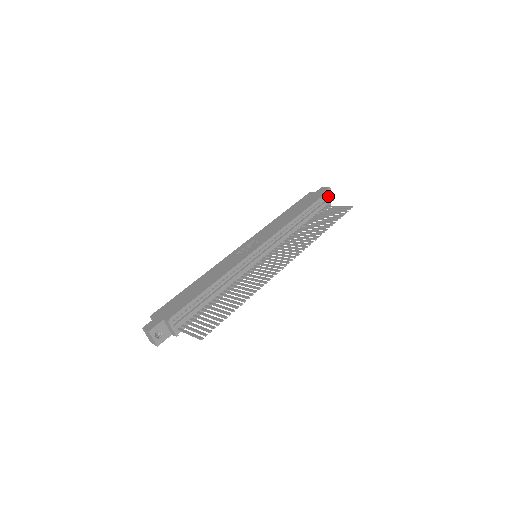
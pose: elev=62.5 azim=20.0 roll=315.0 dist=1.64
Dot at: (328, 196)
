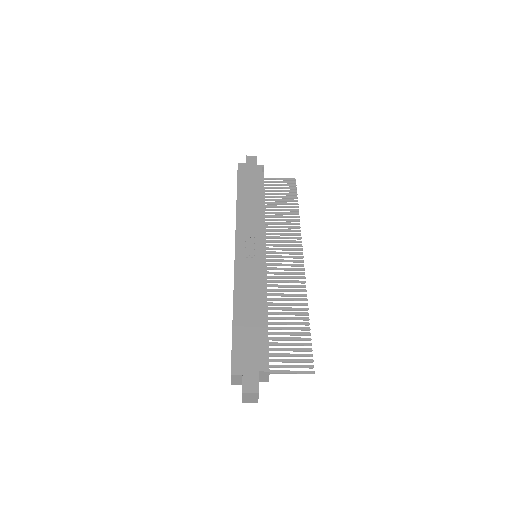
Dot at: occluded
